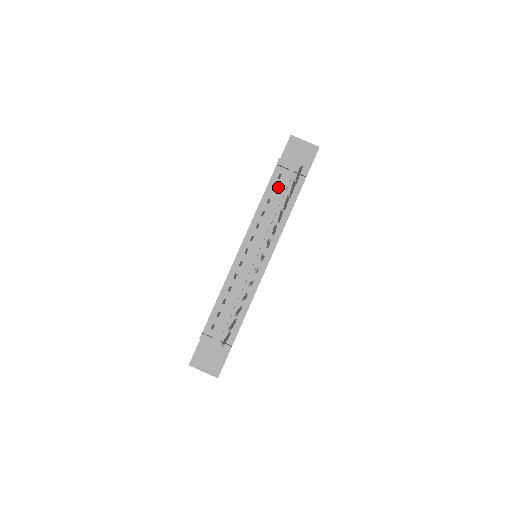
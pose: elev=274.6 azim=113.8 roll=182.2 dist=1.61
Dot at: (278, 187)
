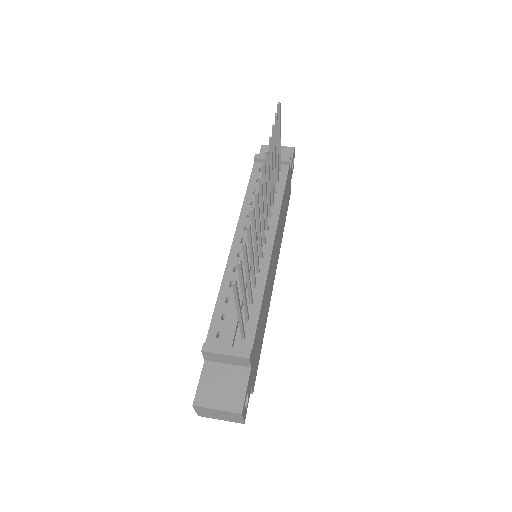
Dot at: (262, 178)
